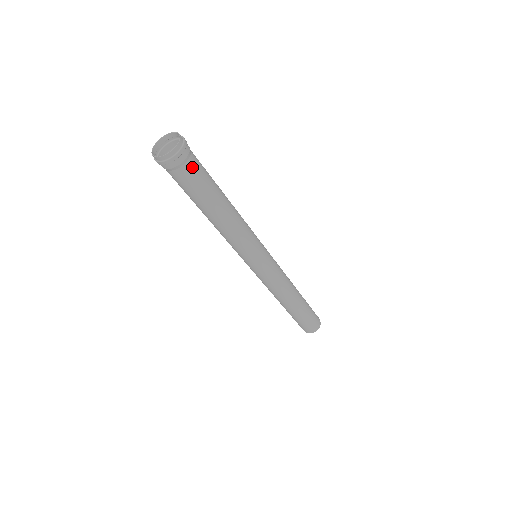
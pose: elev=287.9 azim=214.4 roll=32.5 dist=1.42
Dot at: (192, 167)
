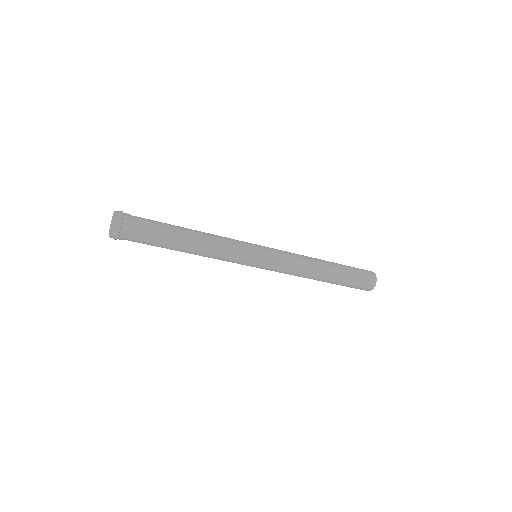
Dot at: (138, 223)
